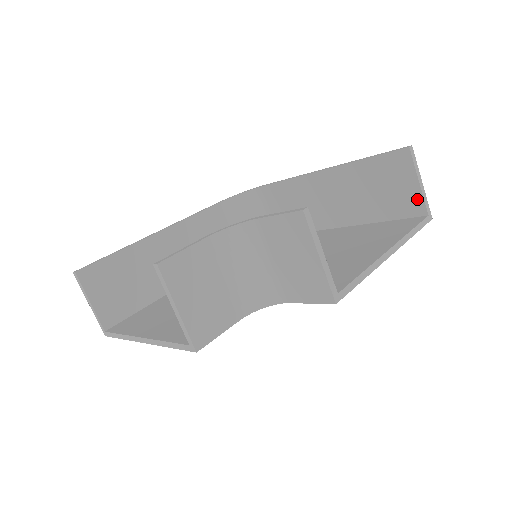
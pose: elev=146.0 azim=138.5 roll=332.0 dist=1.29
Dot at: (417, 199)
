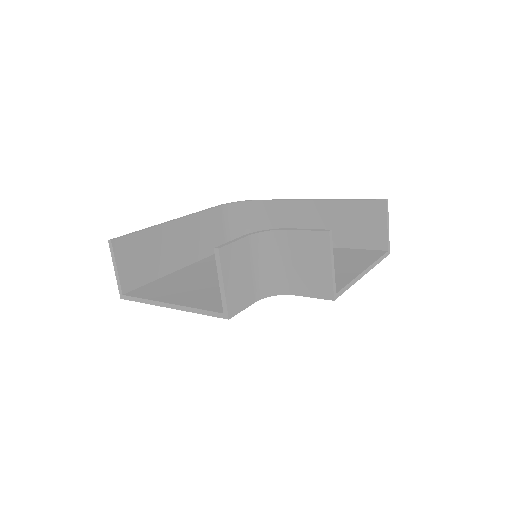
Dot at: (383, 237)
